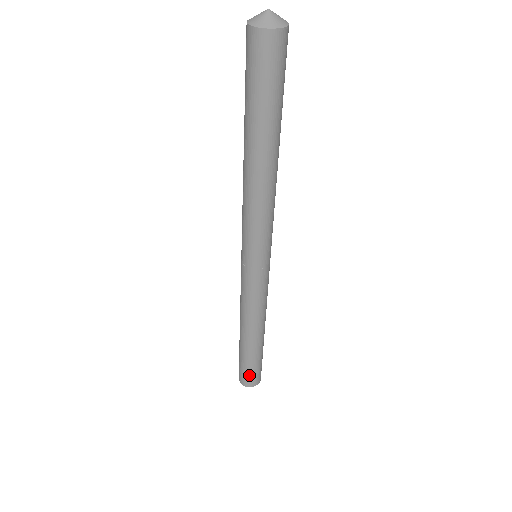
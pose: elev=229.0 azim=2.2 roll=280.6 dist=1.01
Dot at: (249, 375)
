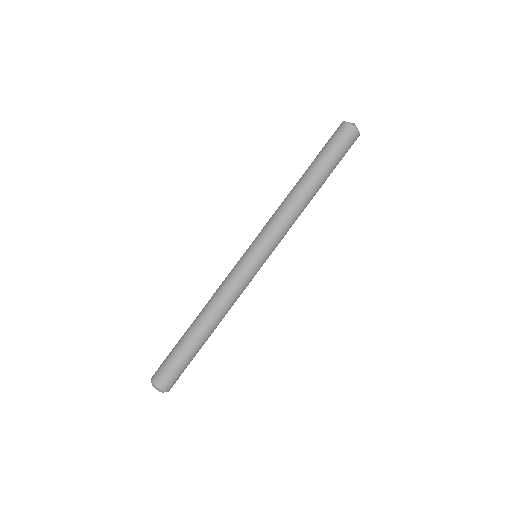
Dot at: (177, 375)
